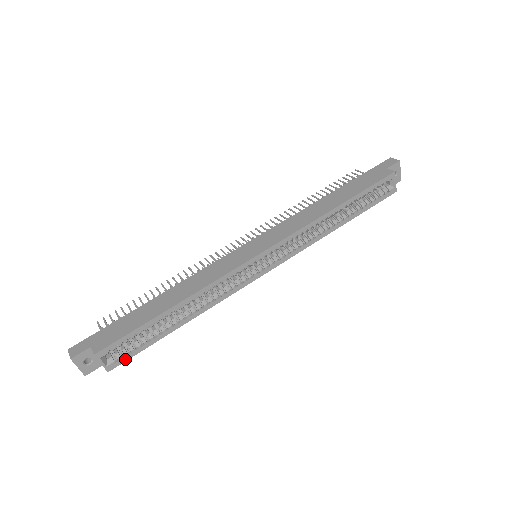
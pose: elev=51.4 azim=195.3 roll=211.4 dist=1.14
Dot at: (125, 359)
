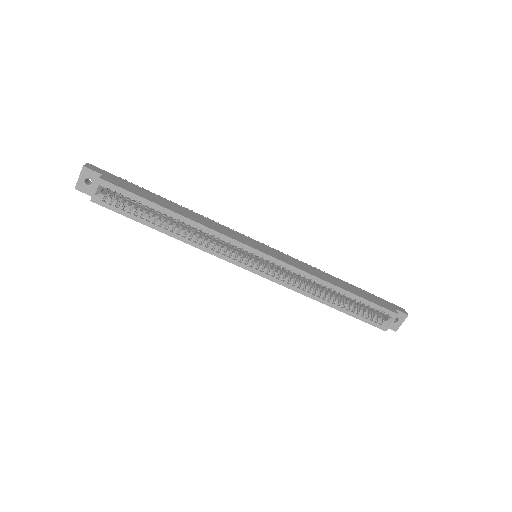
Dot at: (109, 207)
